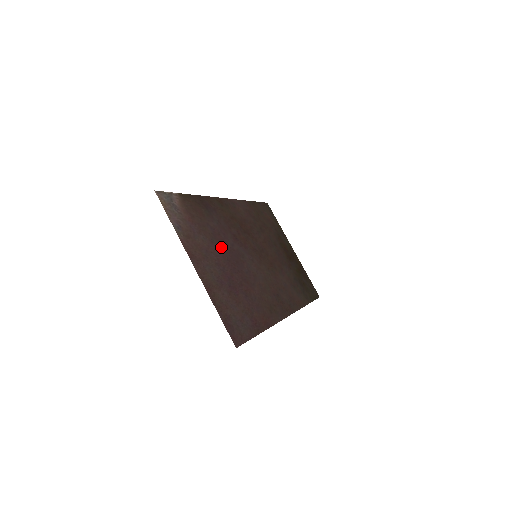
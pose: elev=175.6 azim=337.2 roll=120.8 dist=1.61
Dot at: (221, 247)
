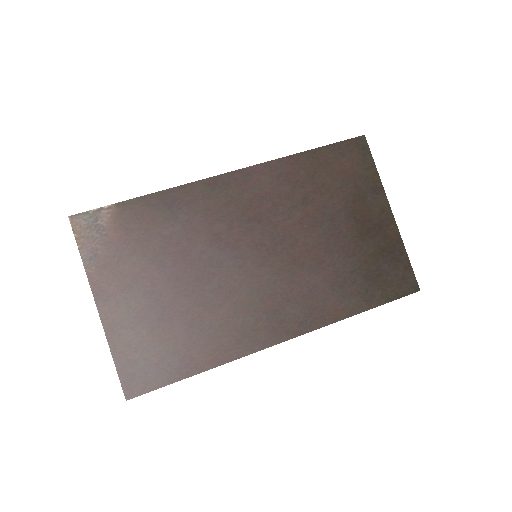
Dot at: (171, 263)
